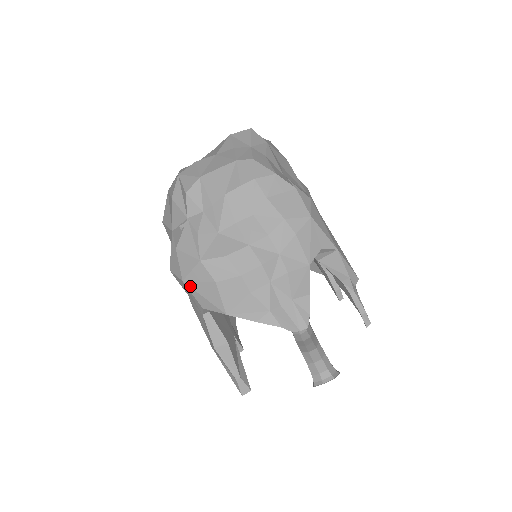
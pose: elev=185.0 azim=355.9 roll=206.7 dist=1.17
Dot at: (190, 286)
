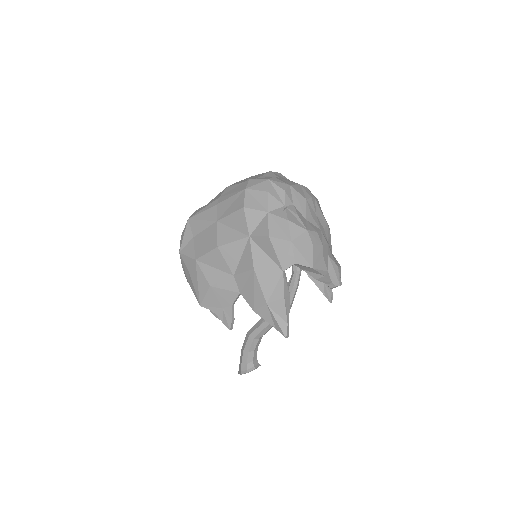
Dot at: (295, 246)
